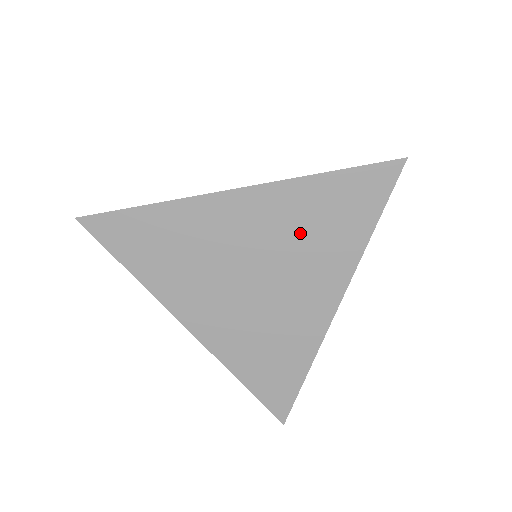
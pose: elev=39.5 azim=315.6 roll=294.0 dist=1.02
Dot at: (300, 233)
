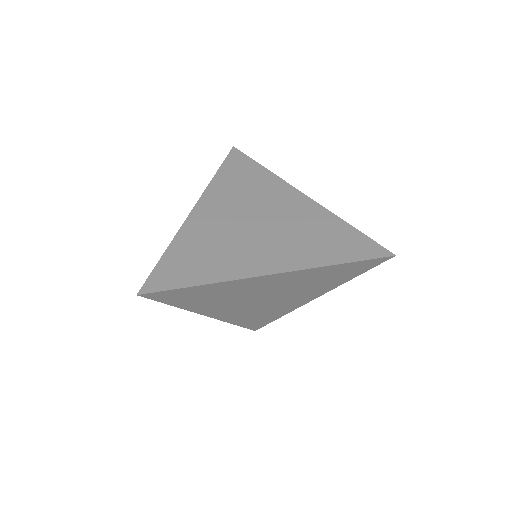
Dot at: (307, 283)
